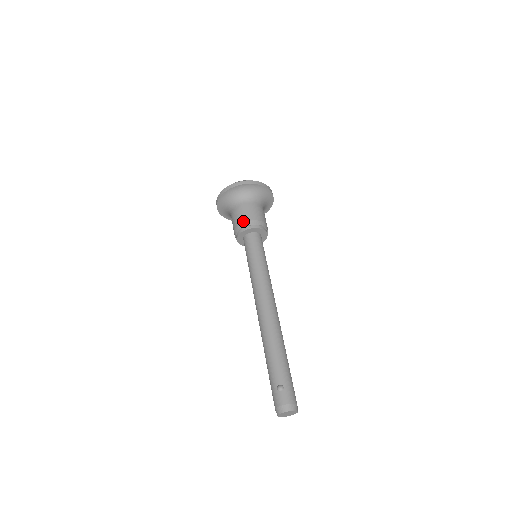
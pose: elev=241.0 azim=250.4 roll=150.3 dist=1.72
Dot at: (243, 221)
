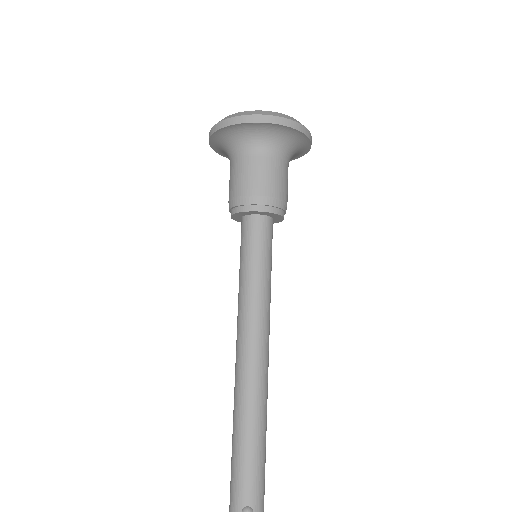
Dot at: (256, 192)
